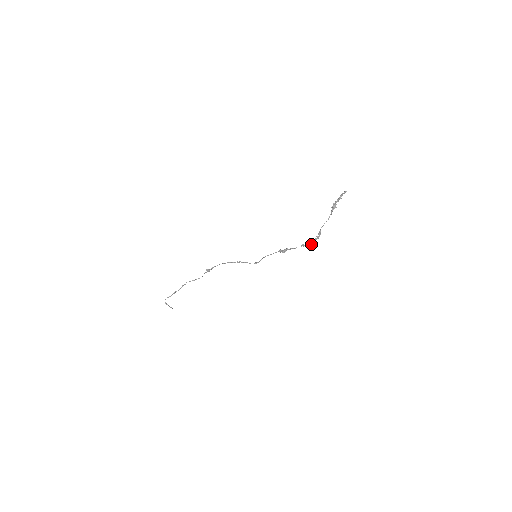
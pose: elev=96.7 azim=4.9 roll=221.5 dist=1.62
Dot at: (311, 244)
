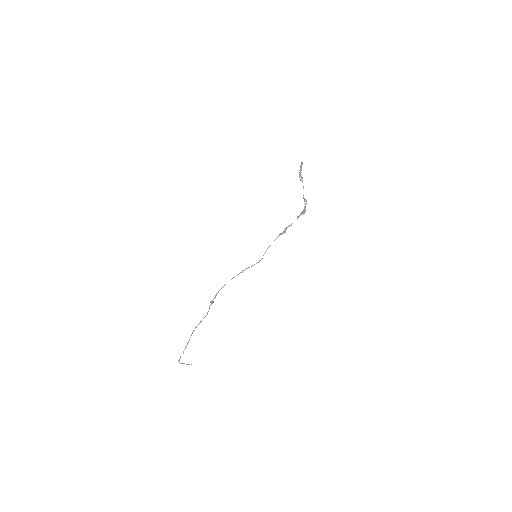
Dot at: (305, 211)
